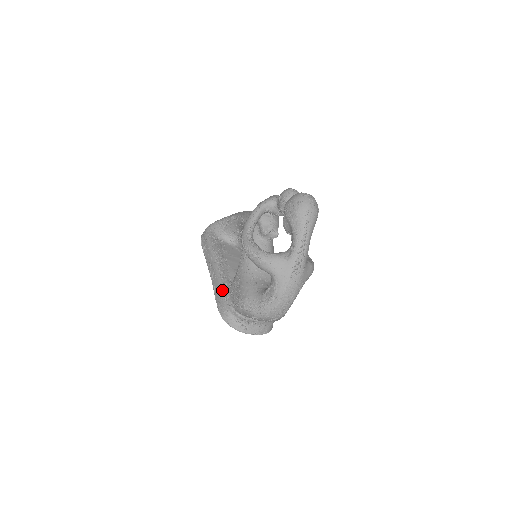
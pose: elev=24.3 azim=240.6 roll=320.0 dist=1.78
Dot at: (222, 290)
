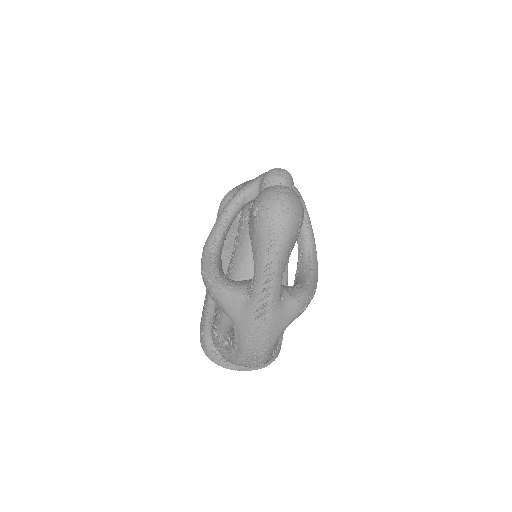
Dot at: (208, 302)
